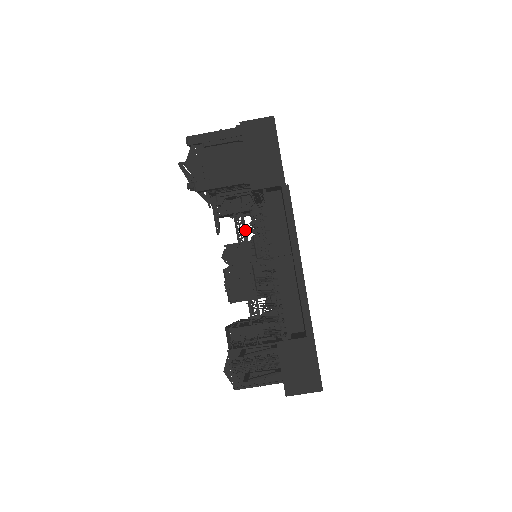
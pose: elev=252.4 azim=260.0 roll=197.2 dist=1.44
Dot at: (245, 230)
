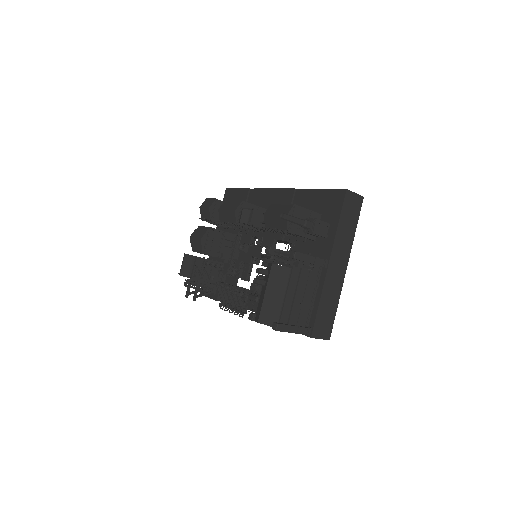
Dot at: occluded
